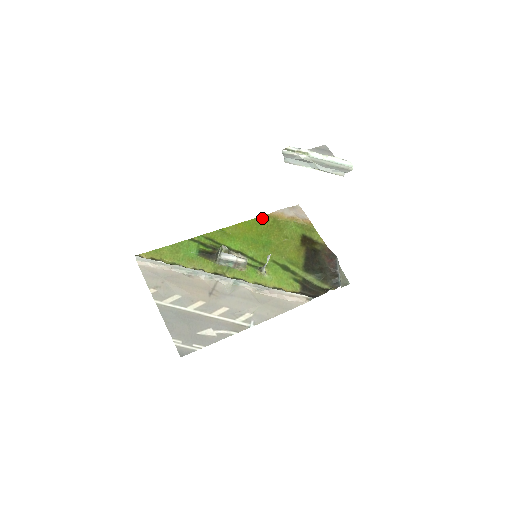
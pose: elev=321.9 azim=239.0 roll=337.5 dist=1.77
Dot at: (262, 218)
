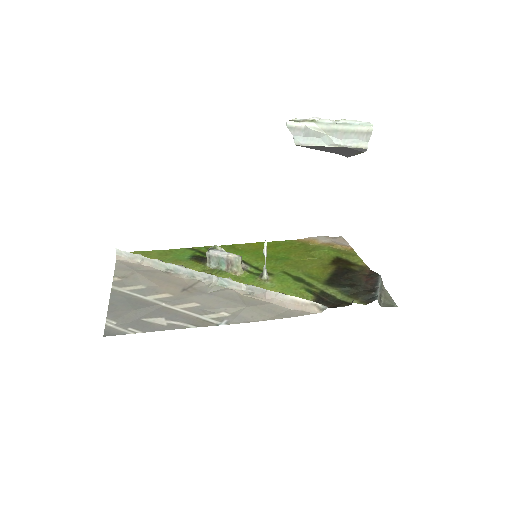
Dot at: (287, 241)
